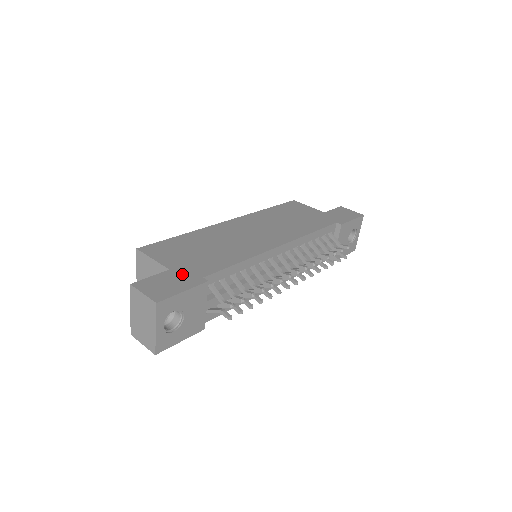
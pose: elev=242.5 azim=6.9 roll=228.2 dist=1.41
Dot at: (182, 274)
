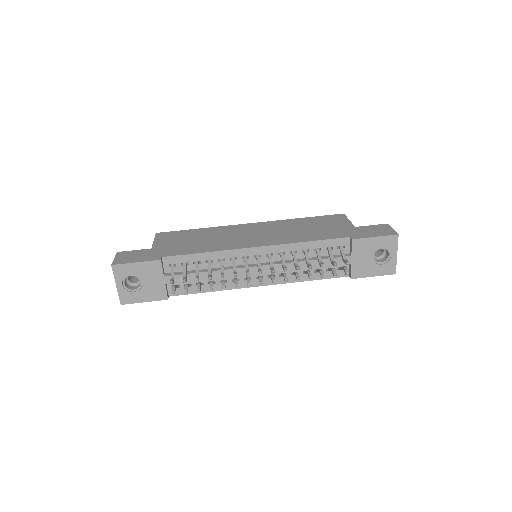
Dot at: (153, 252)
